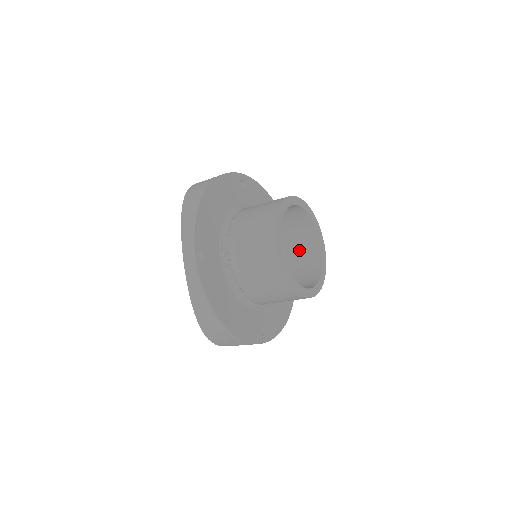
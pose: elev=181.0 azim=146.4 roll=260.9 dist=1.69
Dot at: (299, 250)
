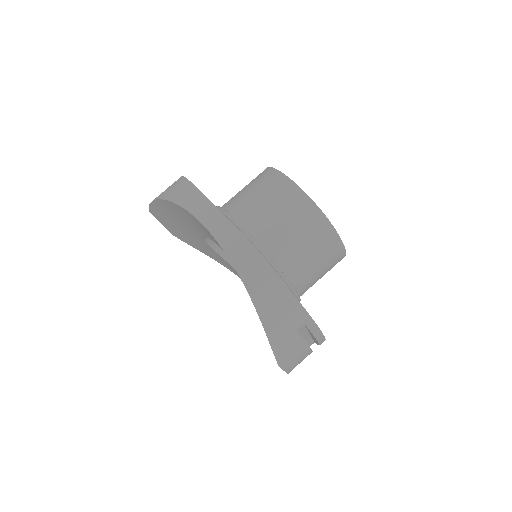
Dot at: occluded
